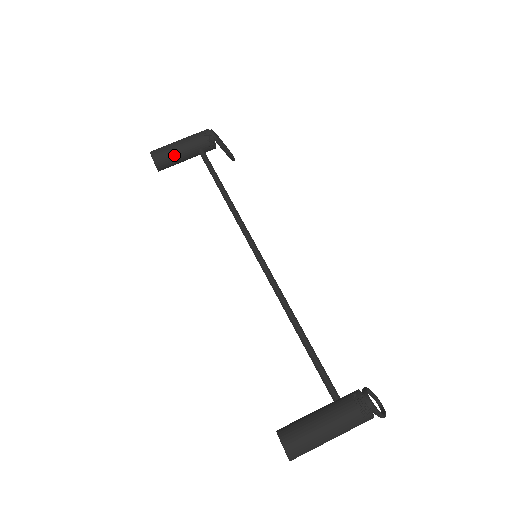
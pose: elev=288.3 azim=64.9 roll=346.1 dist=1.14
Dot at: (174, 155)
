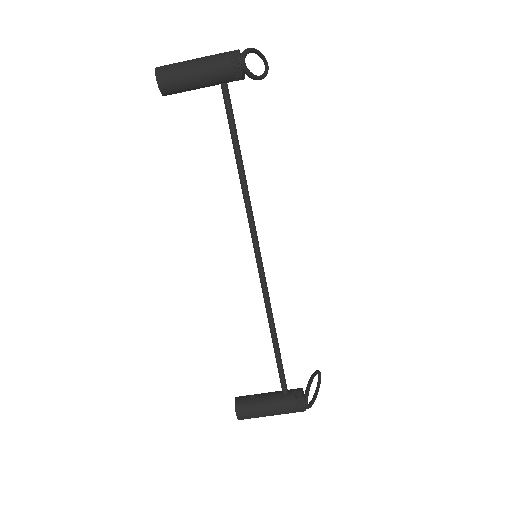
Dot at: (187, 87)
